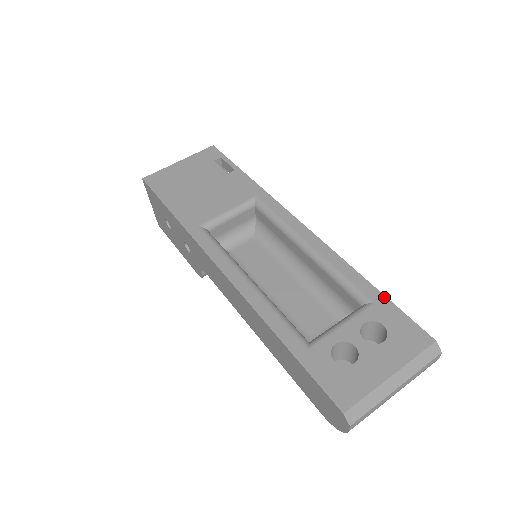
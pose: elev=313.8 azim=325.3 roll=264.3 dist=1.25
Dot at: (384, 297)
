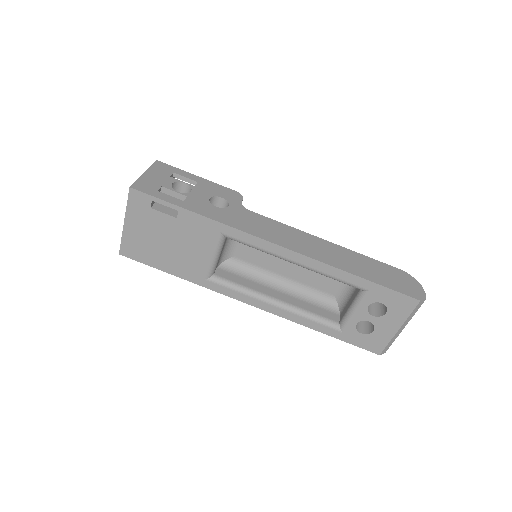
Dot at: (374, 284)
